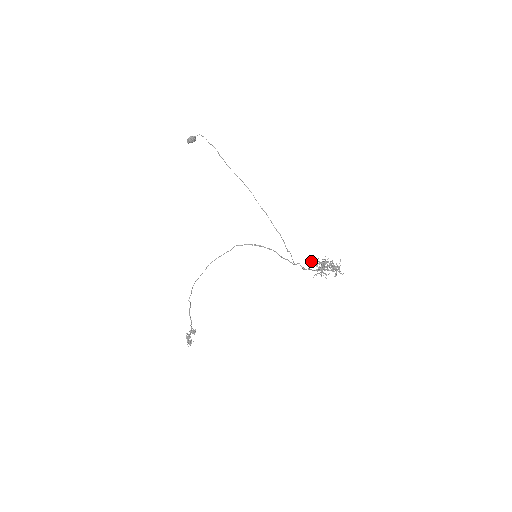
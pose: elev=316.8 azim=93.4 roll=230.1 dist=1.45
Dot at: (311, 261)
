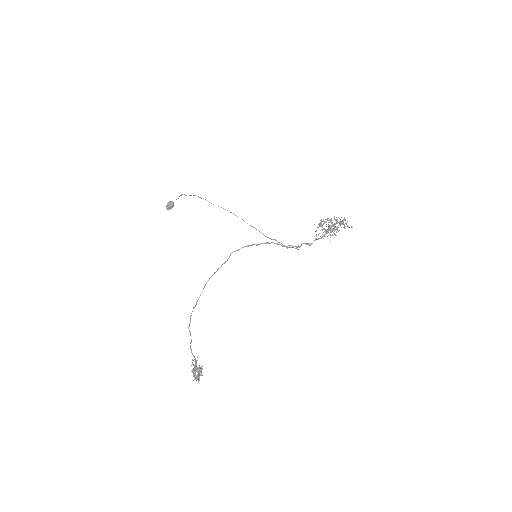
Dot at: occluded
